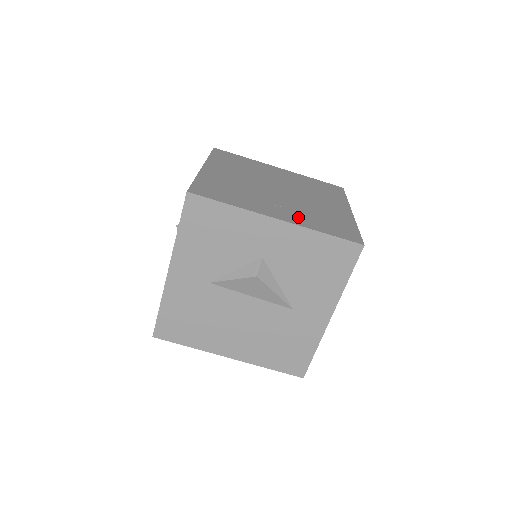
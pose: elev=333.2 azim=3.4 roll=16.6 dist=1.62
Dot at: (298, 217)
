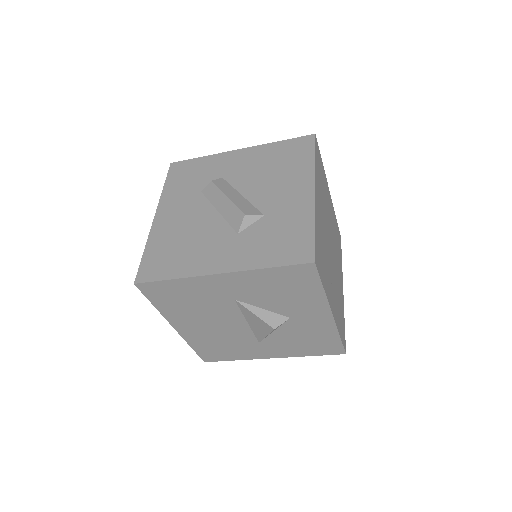
Dot at: (336, 308)
